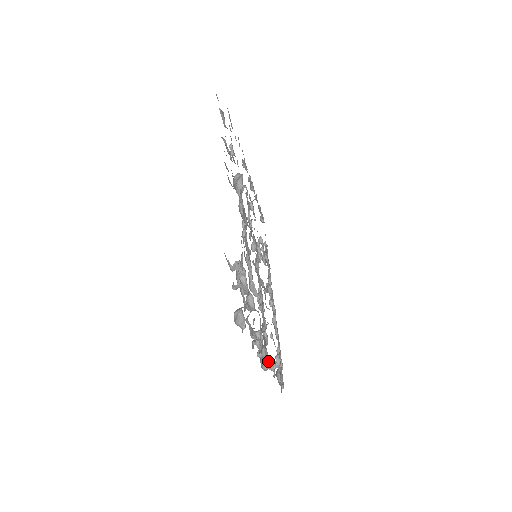
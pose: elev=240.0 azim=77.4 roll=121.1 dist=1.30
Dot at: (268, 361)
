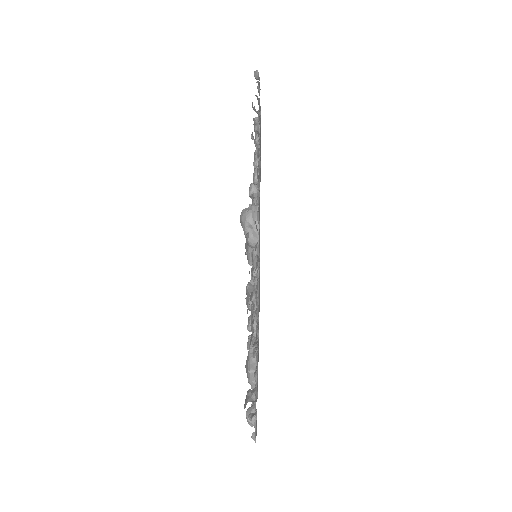
Dot at: occluded
